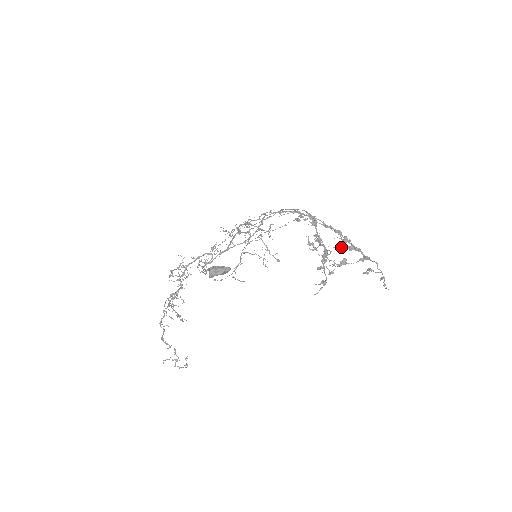
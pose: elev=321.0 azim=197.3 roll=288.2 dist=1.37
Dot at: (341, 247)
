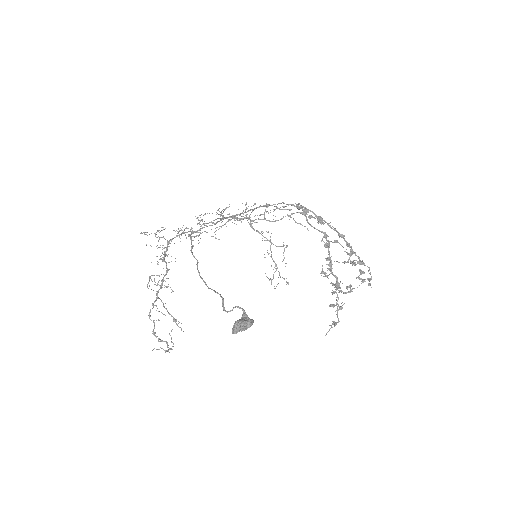
Dot at: (345, 262)
